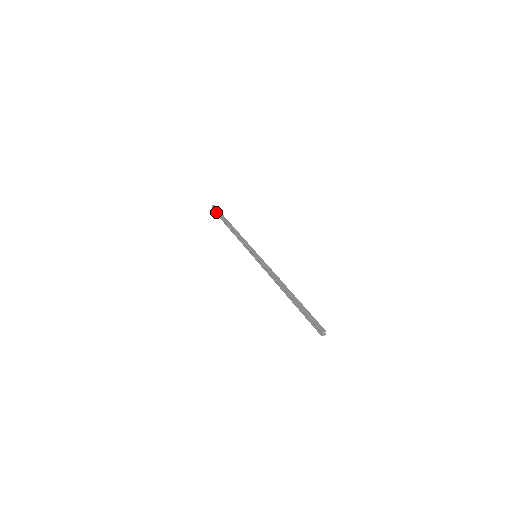
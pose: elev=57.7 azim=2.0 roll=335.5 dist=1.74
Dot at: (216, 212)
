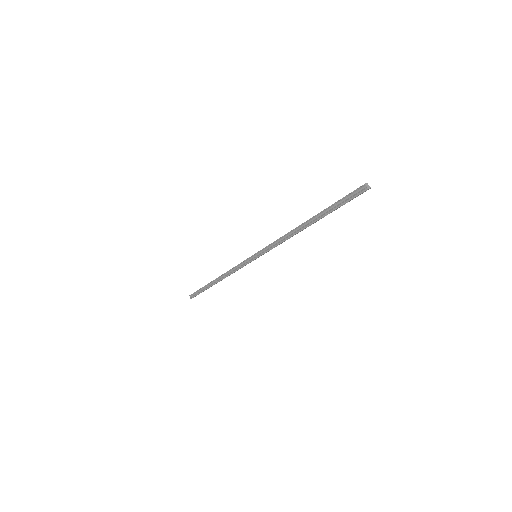
Dot at: (197, 293)
